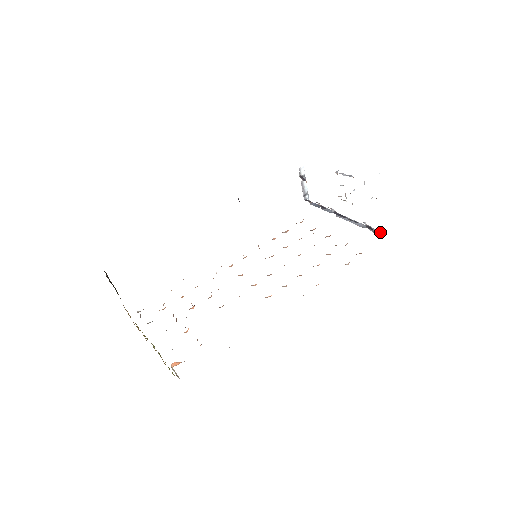
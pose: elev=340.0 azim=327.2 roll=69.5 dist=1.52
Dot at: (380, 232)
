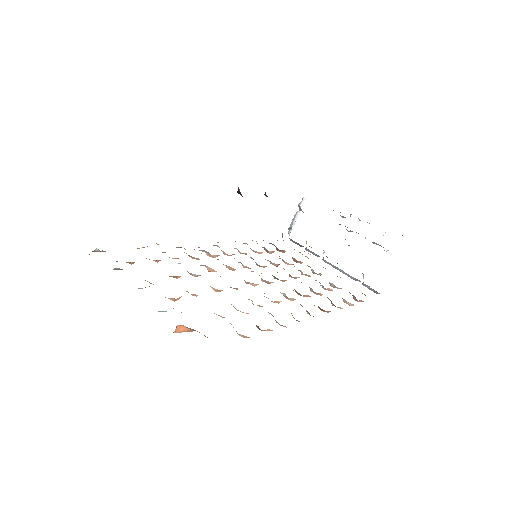
Dot at: (374, 290)
